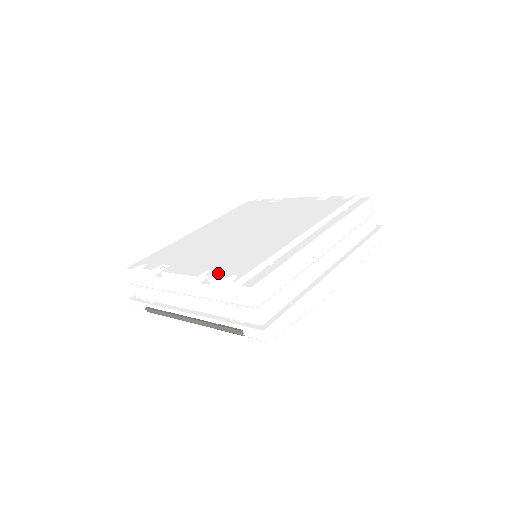
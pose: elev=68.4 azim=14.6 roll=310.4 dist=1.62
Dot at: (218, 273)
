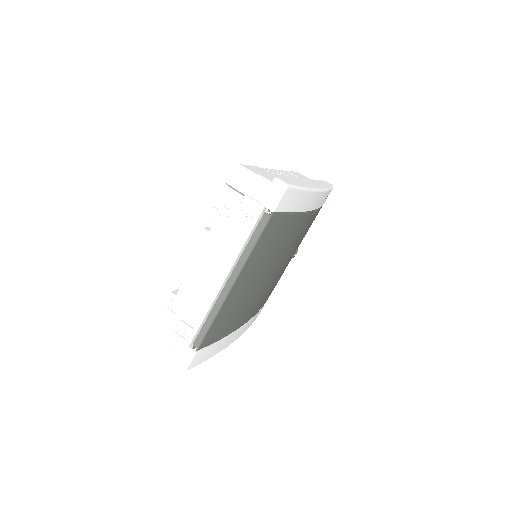
Dot at: occluded
